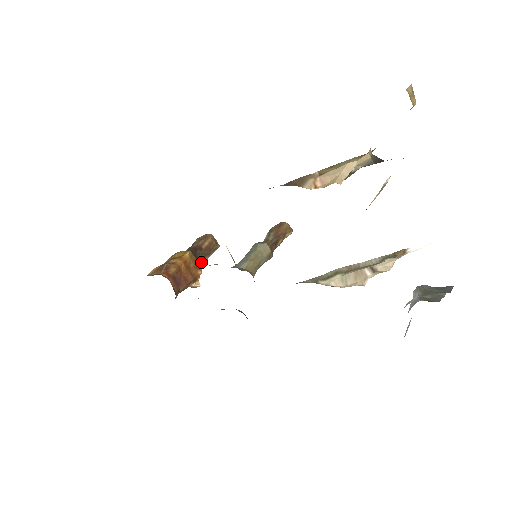
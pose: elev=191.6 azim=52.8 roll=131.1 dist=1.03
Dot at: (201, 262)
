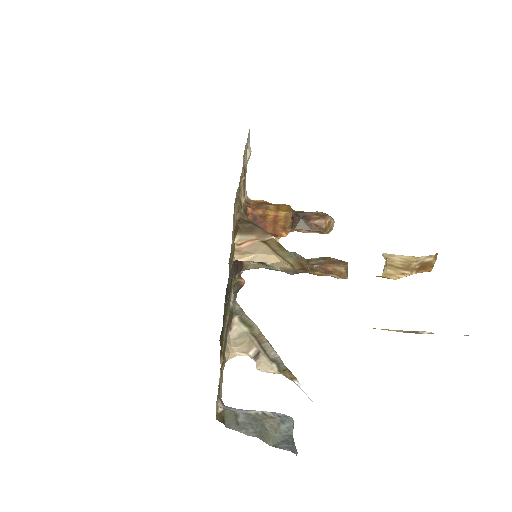
Dot at: (297, 229)
